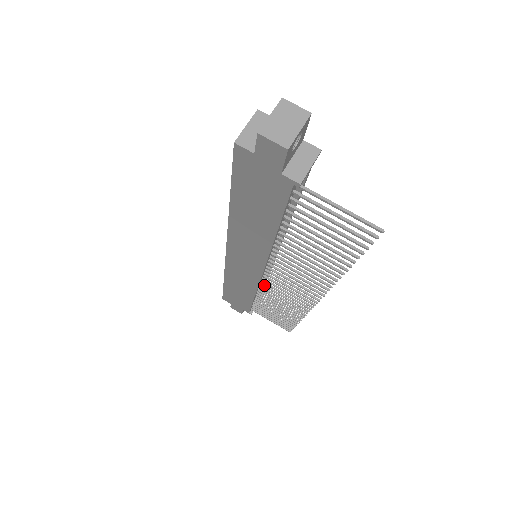
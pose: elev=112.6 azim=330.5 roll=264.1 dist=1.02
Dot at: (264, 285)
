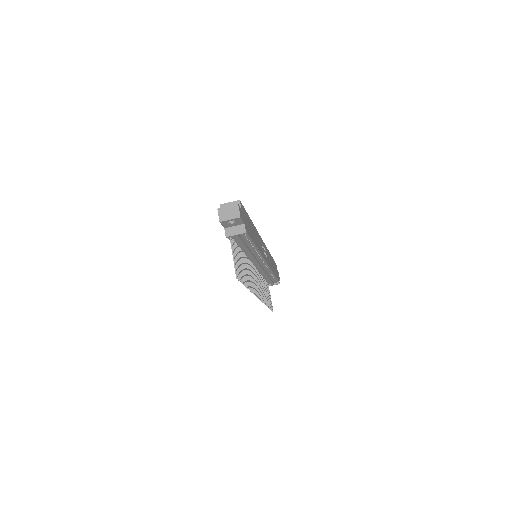
Dot at: (258, 273)
